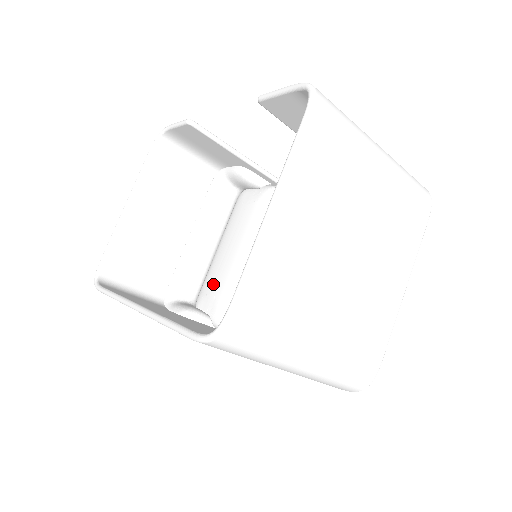
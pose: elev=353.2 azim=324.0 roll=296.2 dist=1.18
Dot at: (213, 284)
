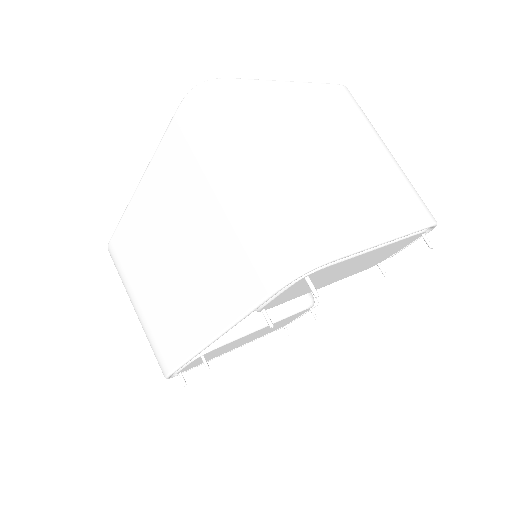
Dot at: occluded
